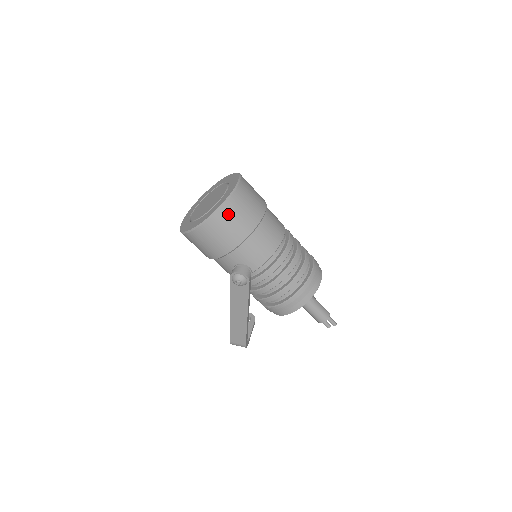
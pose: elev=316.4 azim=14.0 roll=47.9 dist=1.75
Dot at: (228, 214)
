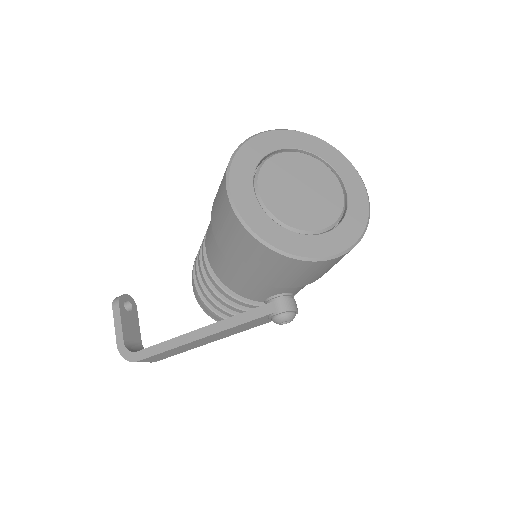
Dot at: occluded
